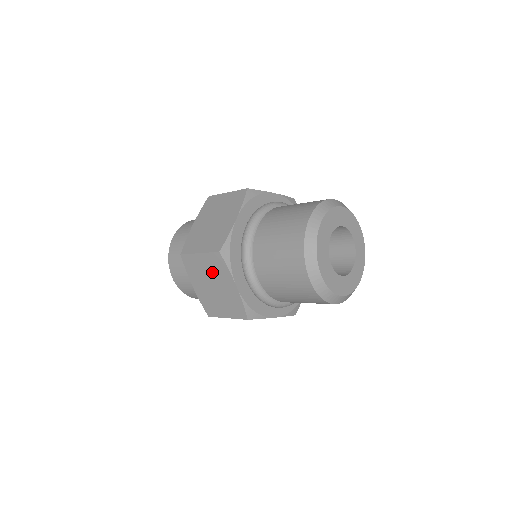
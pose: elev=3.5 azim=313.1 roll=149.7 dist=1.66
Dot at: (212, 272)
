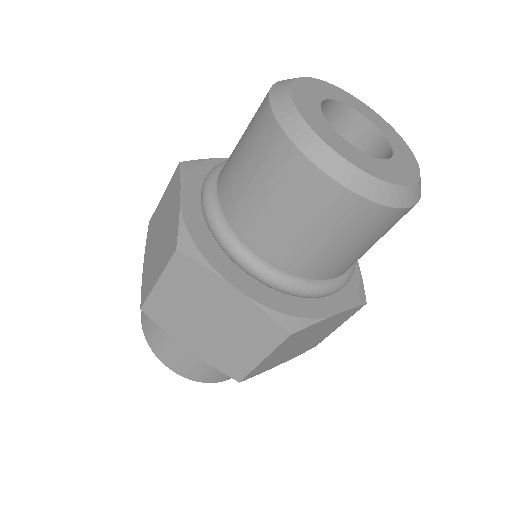
Dot at: (166, 208)
